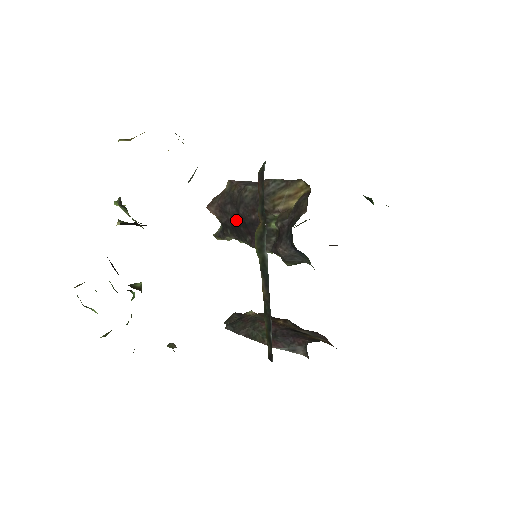
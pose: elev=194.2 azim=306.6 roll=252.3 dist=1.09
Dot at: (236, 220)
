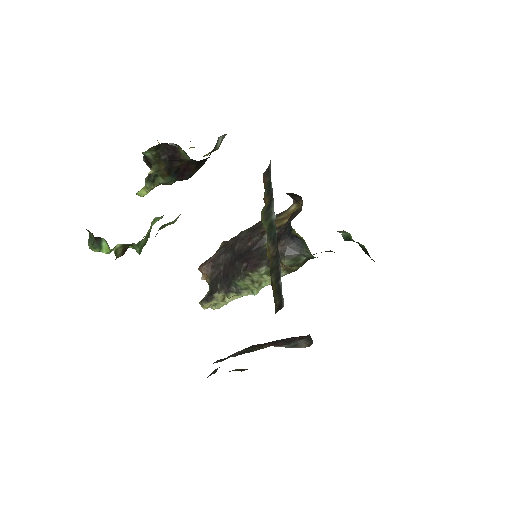
Dot at: (230, 263)
